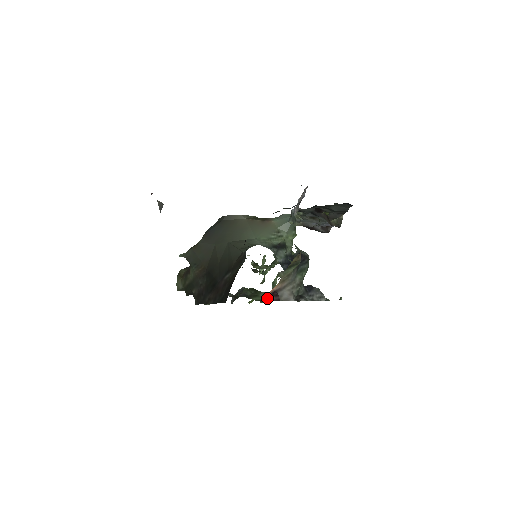
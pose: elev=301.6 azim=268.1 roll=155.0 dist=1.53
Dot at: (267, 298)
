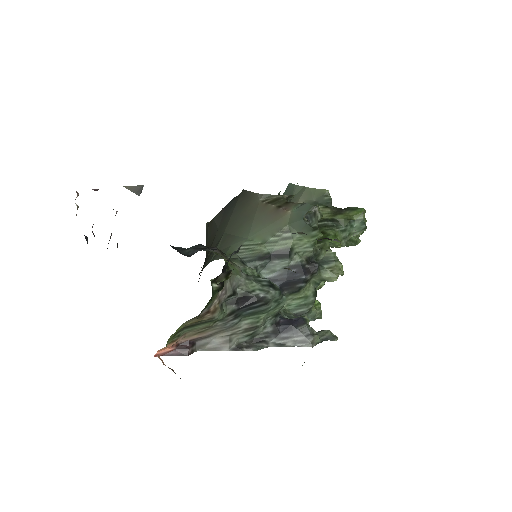
Dot at: (163, 352)
